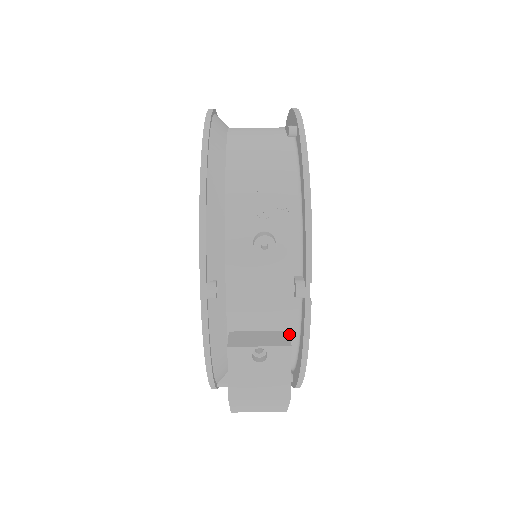
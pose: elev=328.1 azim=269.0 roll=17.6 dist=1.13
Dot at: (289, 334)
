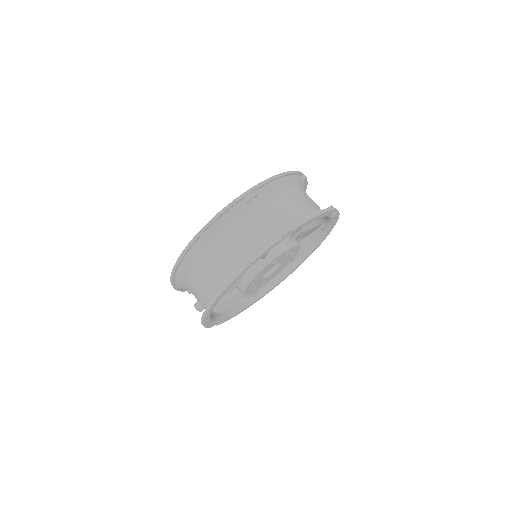
Dot at: (231, 307)
